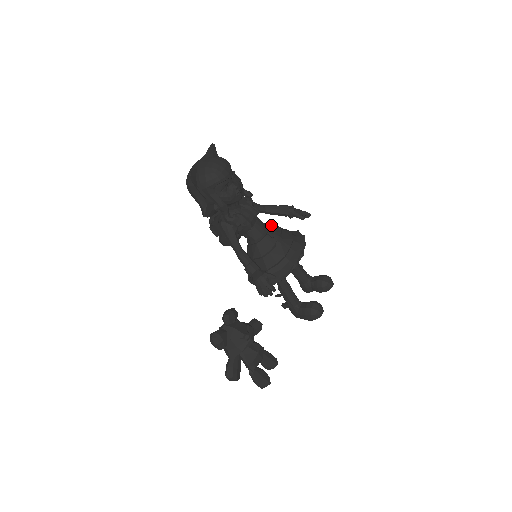
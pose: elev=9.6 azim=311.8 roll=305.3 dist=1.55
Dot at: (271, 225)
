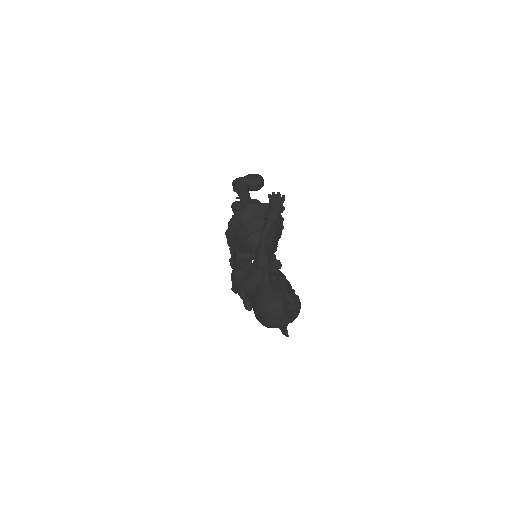
Dot at: (270, 240)
